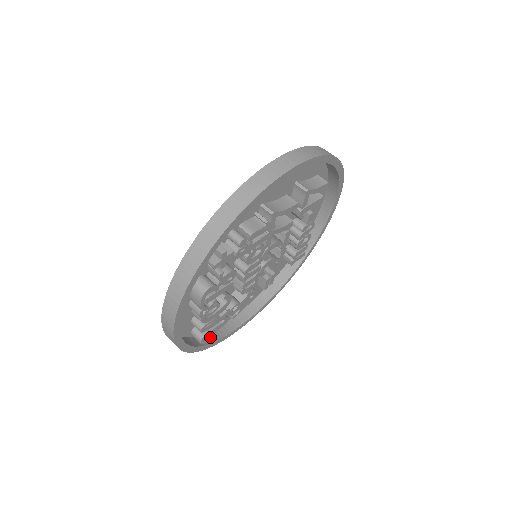
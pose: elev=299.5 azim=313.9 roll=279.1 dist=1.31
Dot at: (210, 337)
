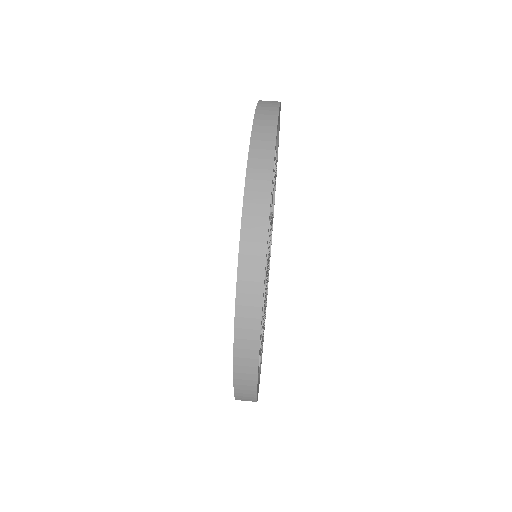
Dot at: occluded
